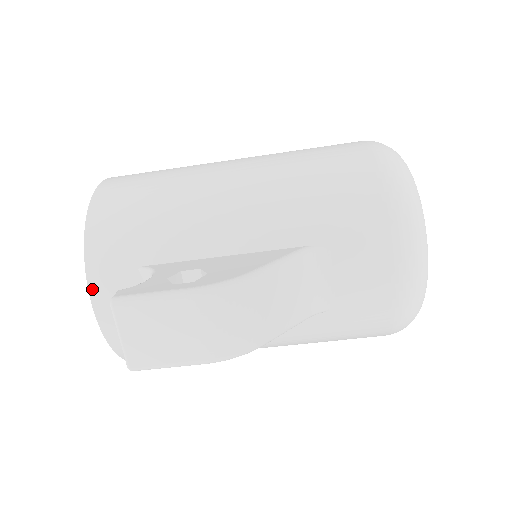
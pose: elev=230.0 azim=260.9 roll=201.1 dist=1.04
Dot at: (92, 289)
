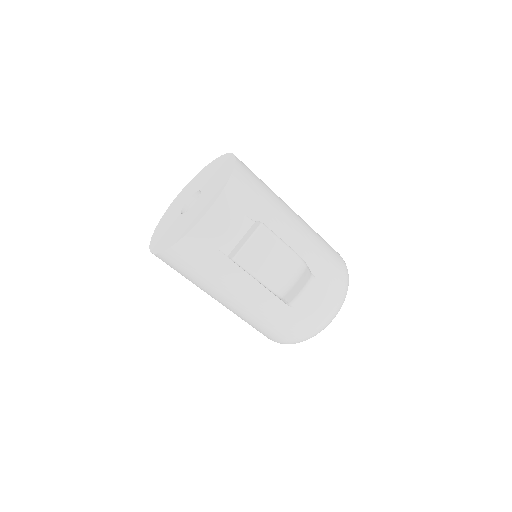
Dot at: (217, 203)
